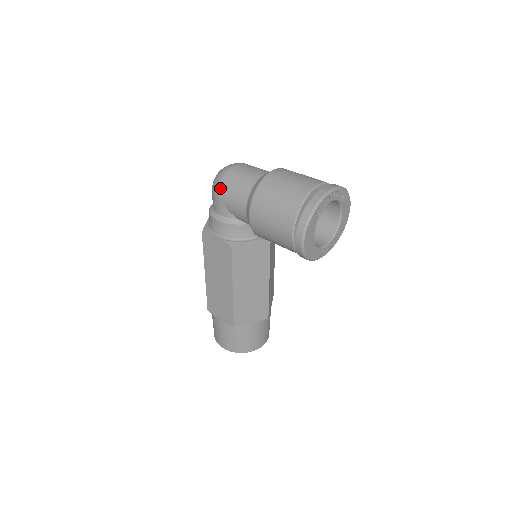
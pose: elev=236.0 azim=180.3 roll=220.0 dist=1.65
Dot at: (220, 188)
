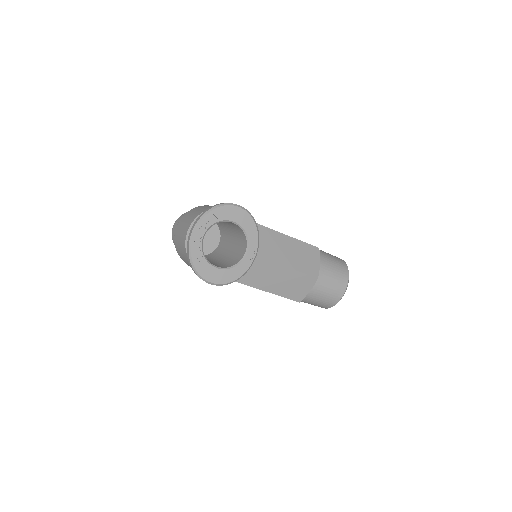
Dot at: occluded
